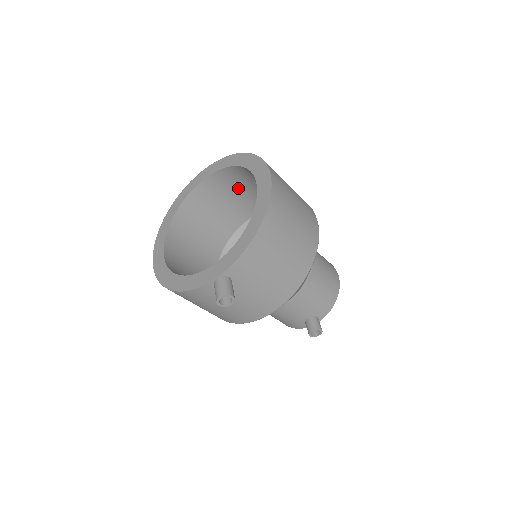
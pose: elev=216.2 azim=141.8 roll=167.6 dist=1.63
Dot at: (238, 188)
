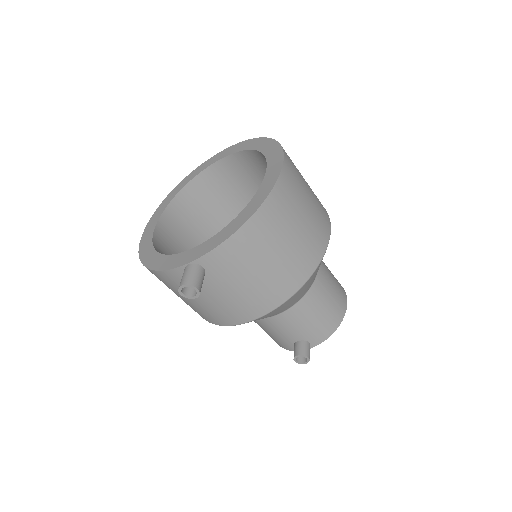
Dot at: (257, 177)
